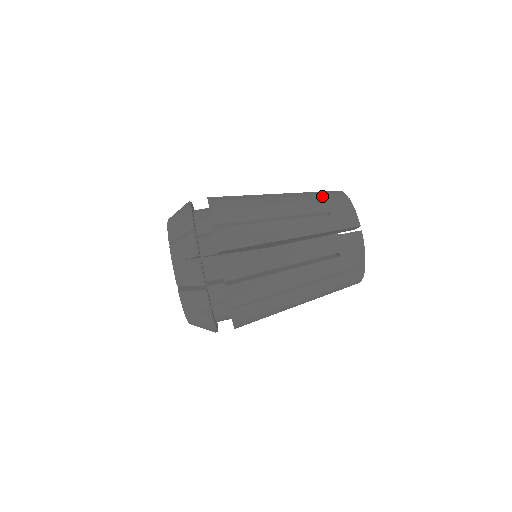
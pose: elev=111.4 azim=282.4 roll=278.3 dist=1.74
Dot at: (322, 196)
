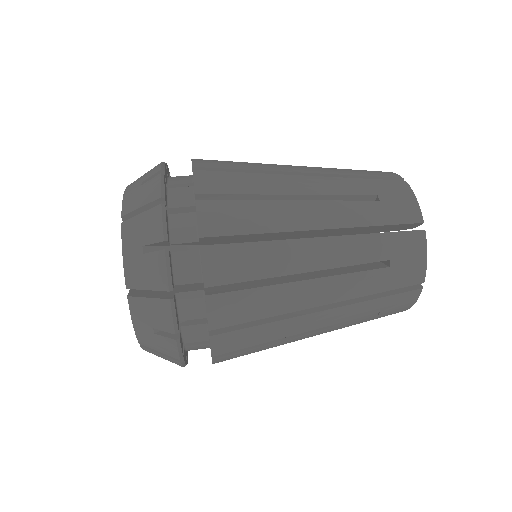
Dot at: (366, 174)
